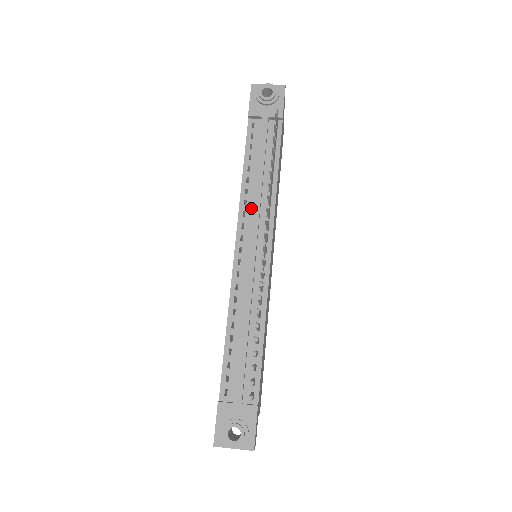
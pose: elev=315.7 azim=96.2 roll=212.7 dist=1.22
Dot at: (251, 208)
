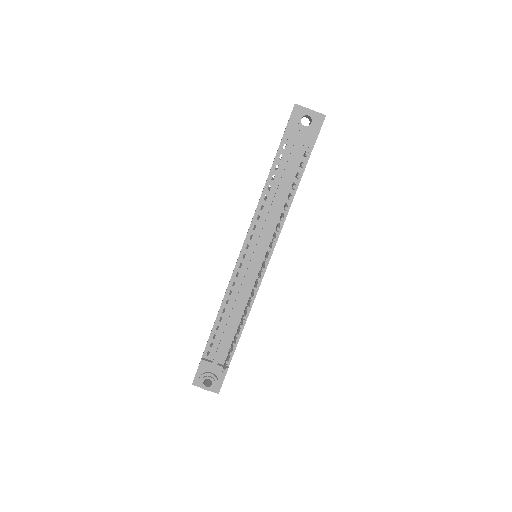
Dot at: (262, 224)
